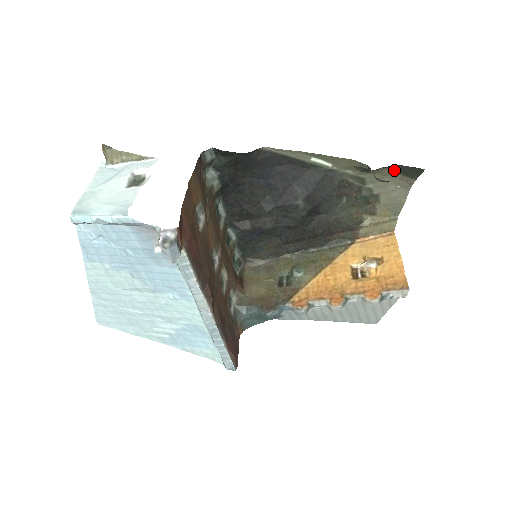
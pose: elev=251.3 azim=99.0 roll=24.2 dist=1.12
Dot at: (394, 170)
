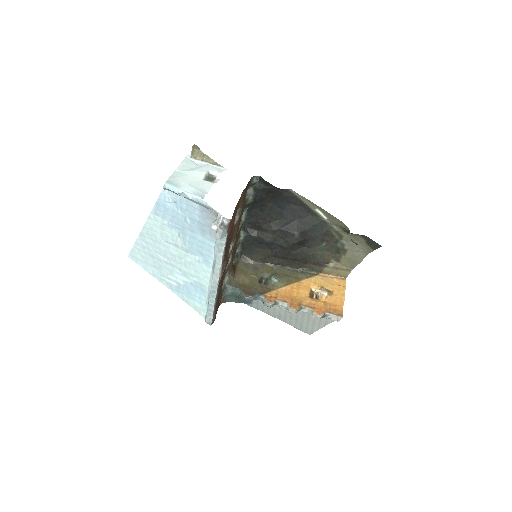
Dot at: (363, 239)
